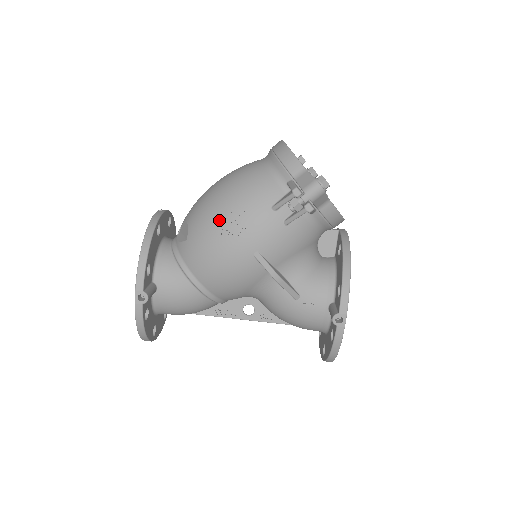
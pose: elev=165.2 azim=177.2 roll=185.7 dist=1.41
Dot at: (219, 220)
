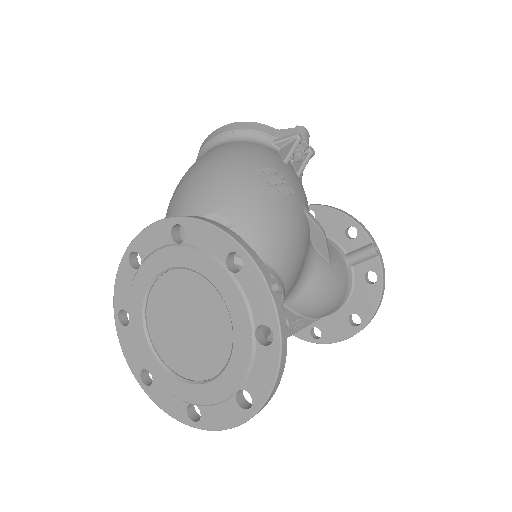
Dot at: (259, 182)
